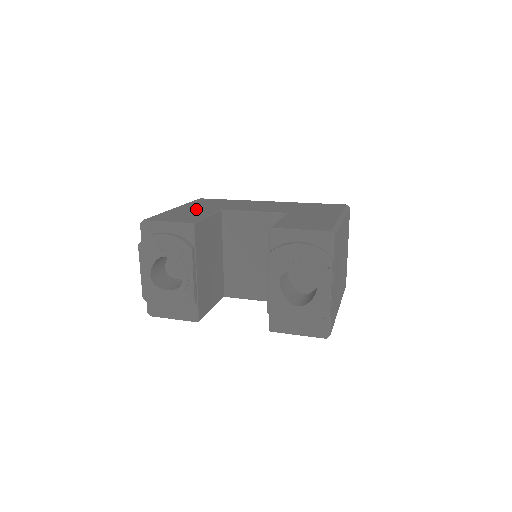
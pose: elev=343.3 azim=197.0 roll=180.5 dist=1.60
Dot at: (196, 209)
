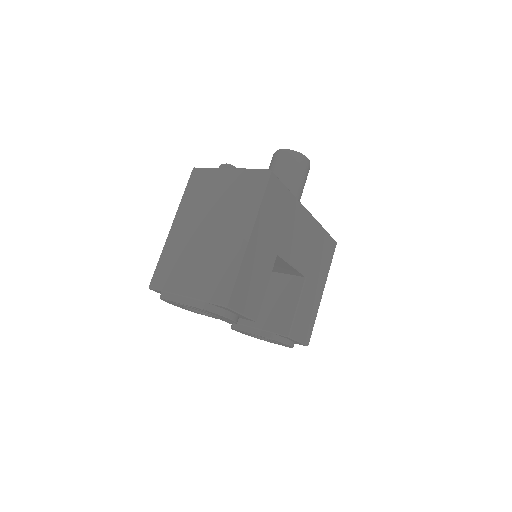
Dot at: (264, 250)
